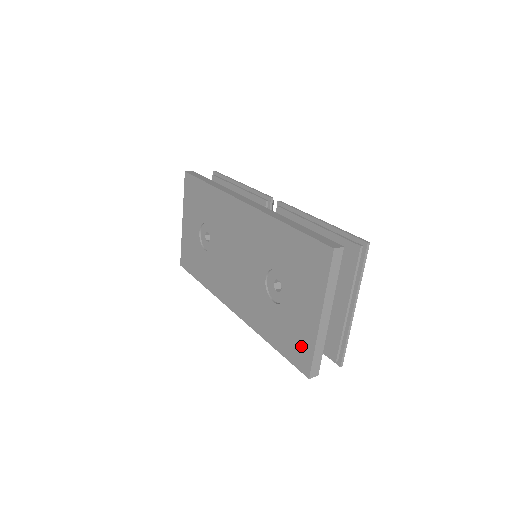
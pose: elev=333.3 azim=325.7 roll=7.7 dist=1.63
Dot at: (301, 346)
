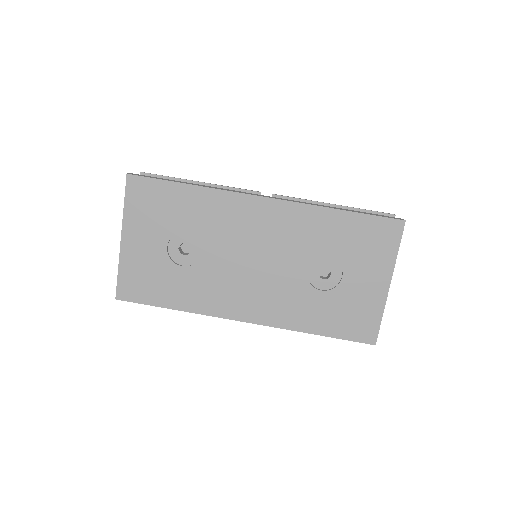
Dot at: (364, 319)
